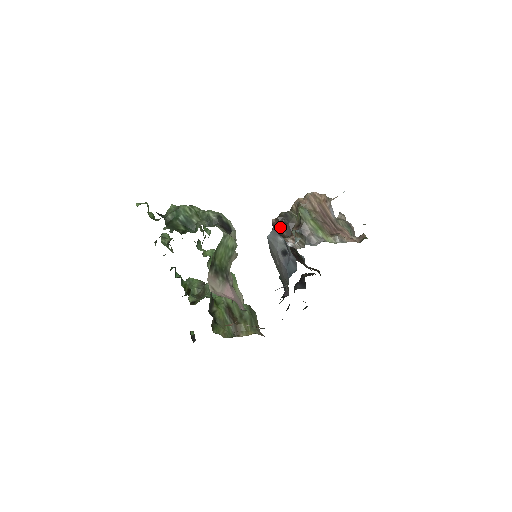
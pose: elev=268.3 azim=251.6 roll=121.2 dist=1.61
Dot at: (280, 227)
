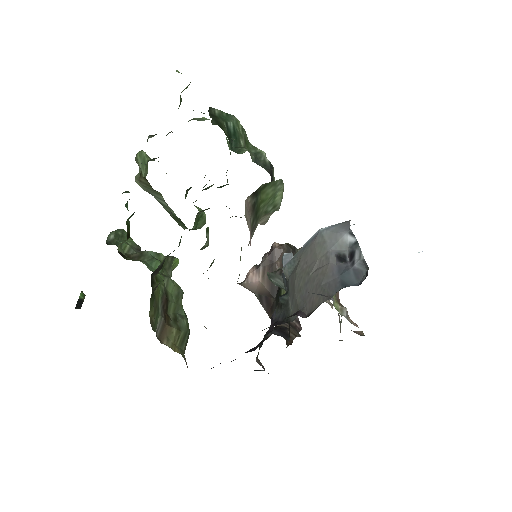
Dot at: (279, 257)
